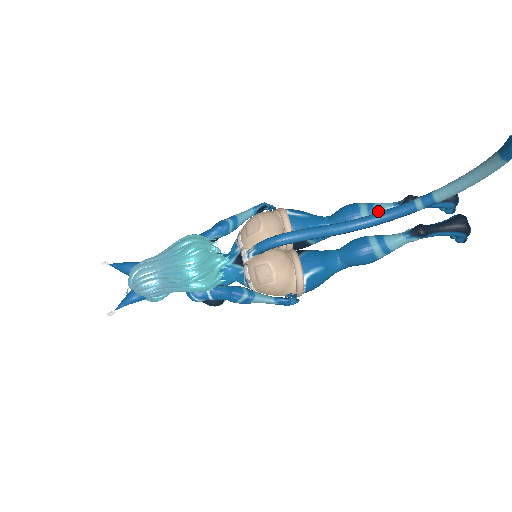
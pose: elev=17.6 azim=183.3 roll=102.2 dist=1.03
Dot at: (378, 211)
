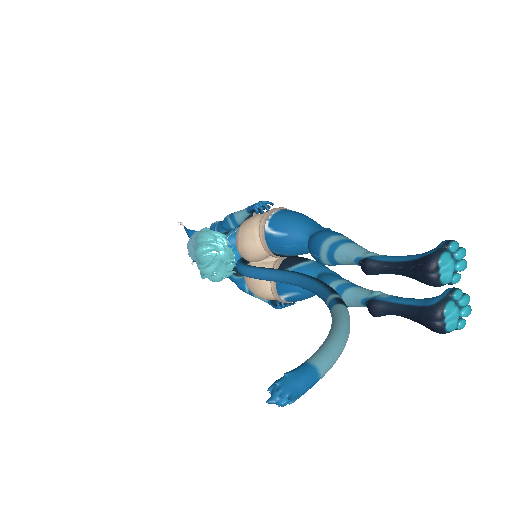
Dot at: (339, 260)
